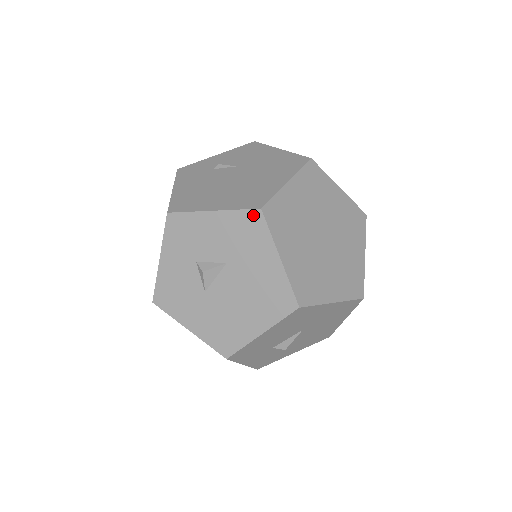
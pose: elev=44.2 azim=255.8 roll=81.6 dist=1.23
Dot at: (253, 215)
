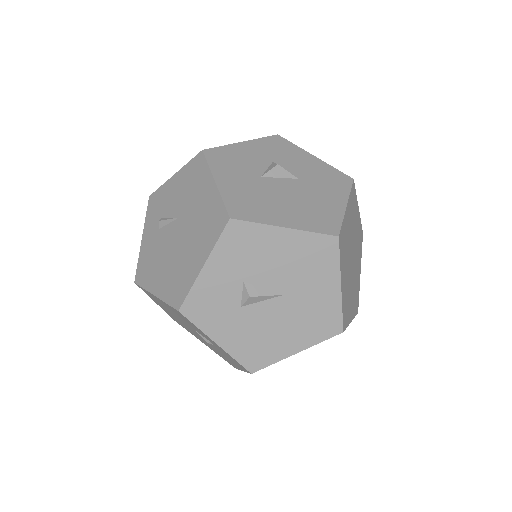
Dot at: (345, 177)
